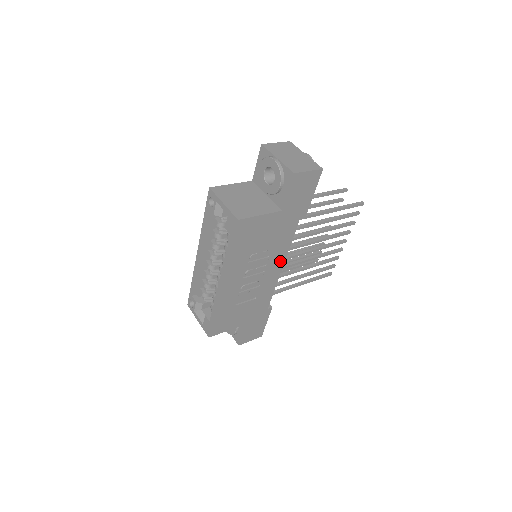
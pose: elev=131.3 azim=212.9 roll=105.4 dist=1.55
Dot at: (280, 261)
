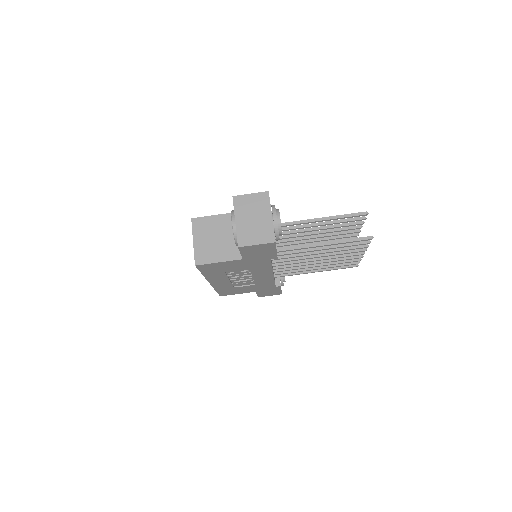
Dot at: (267, 273)
